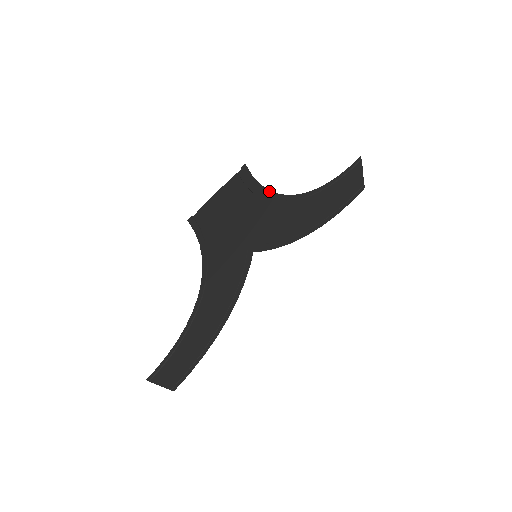
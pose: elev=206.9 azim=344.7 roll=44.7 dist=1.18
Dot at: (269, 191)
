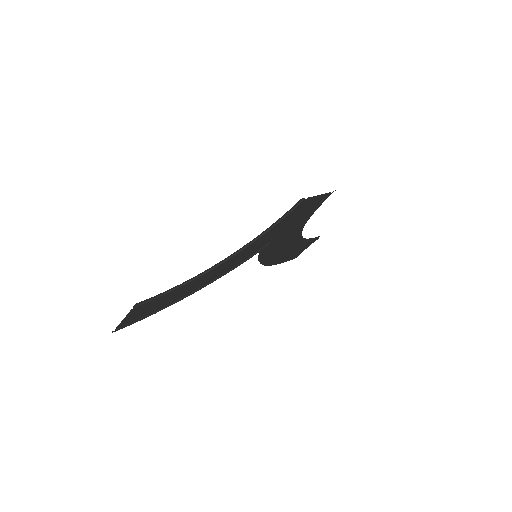
Dot at: occluded
